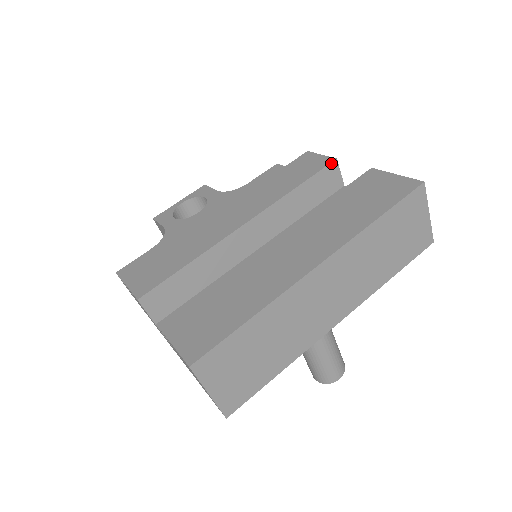
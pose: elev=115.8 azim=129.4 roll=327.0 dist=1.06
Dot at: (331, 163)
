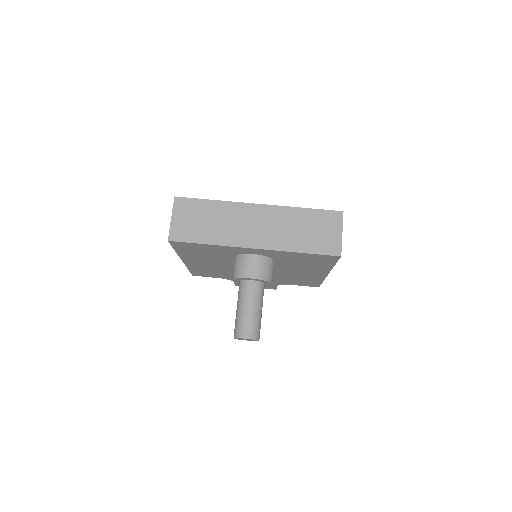
Dot at: occluded
